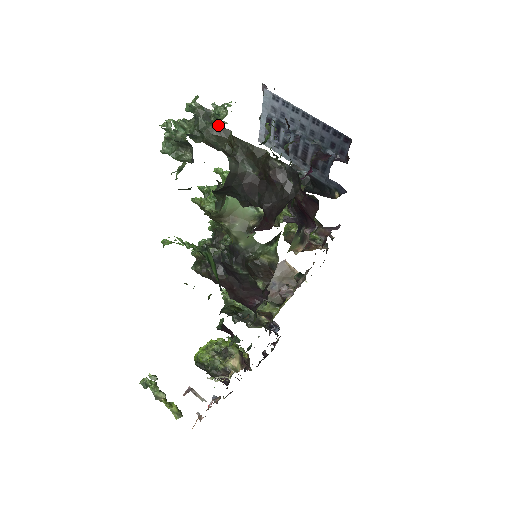
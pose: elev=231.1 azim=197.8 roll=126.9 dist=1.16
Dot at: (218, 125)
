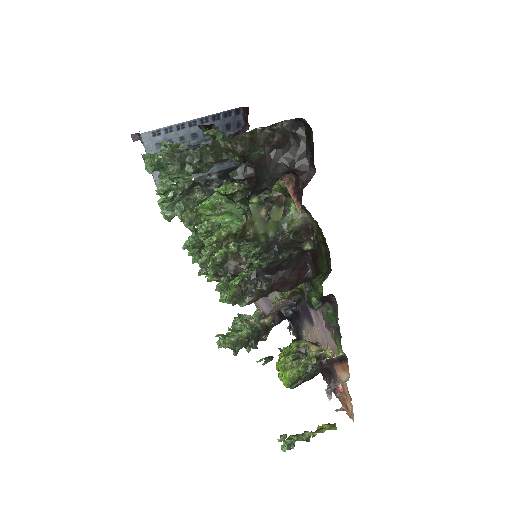
Dot at: (207, 145)
